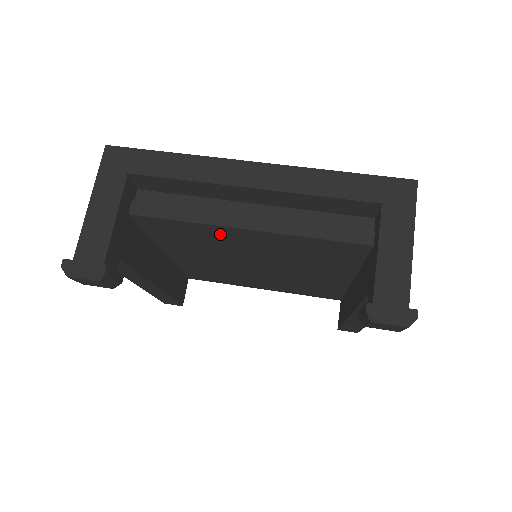
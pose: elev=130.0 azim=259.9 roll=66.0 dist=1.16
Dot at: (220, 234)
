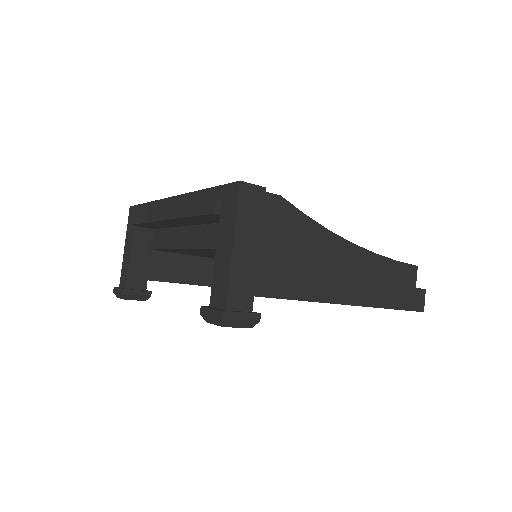
Dot at: (192, 251)
